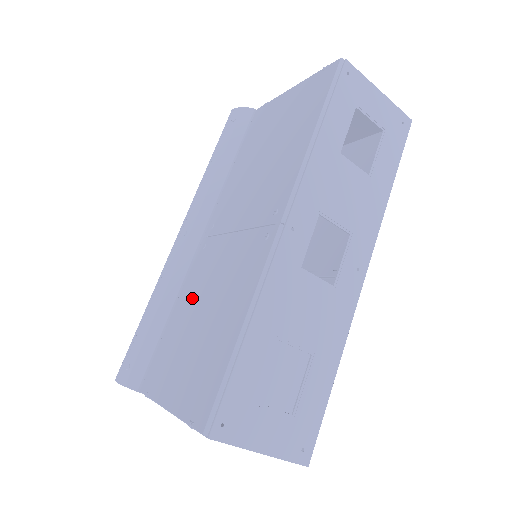
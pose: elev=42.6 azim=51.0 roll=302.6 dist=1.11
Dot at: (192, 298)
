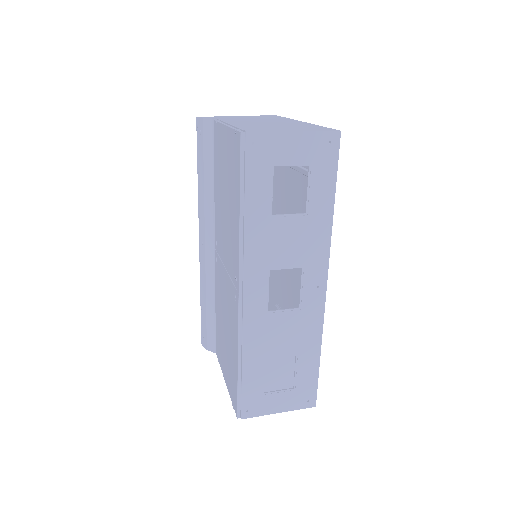
Dot at: (220, 305)
